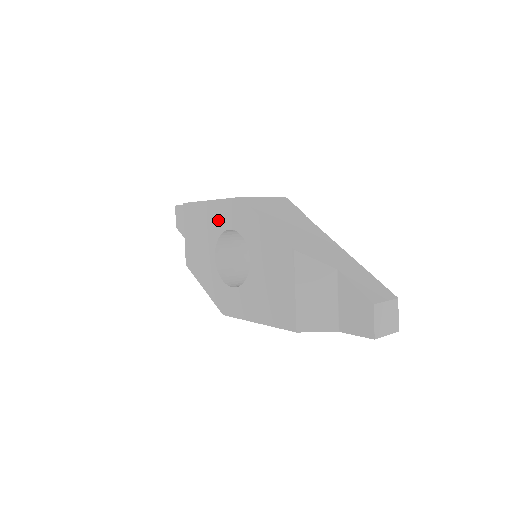
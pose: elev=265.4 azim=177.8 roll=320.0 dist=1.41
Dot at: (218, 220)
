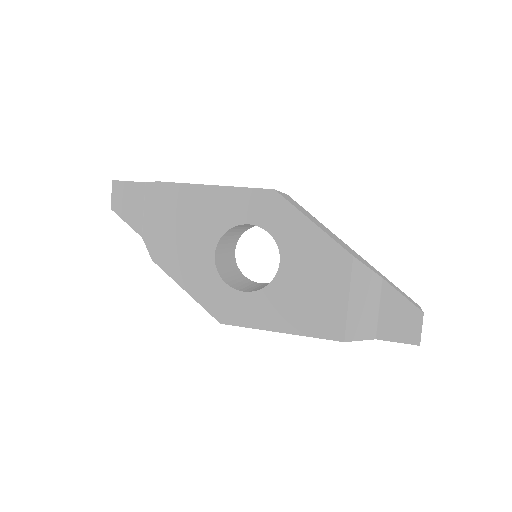
Dot at: (228, 211)
